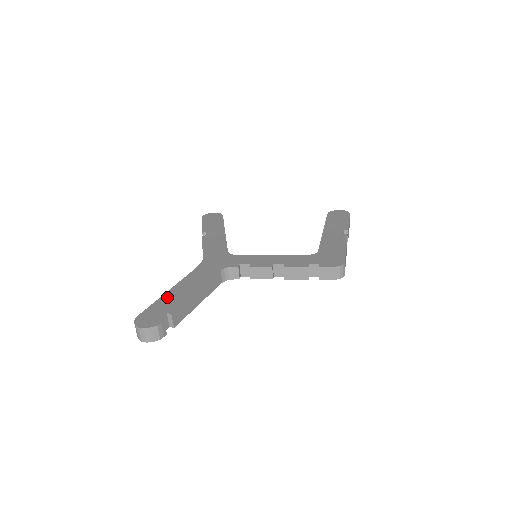
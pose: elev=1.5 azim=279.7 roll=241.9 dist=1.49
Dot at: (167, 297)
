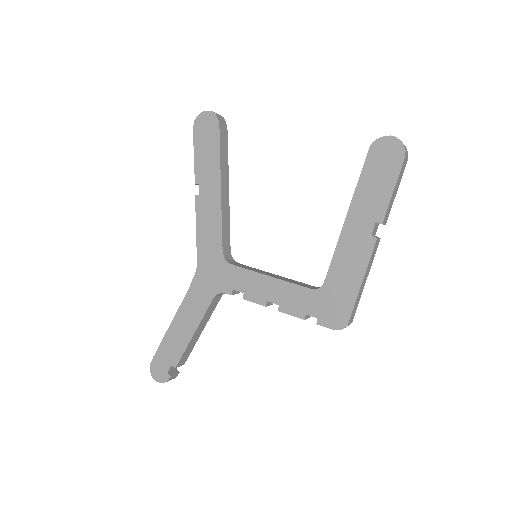
Dot at: (170, 338)
